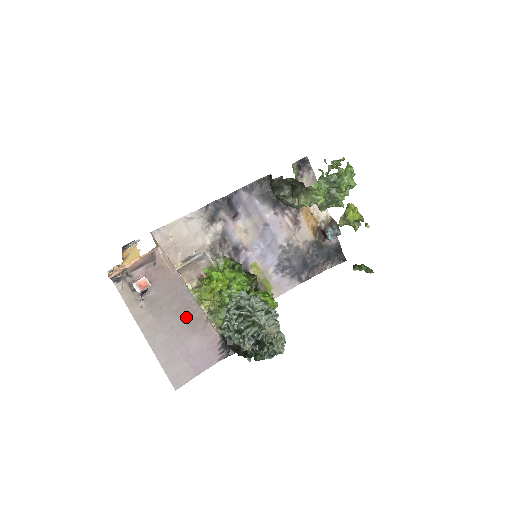
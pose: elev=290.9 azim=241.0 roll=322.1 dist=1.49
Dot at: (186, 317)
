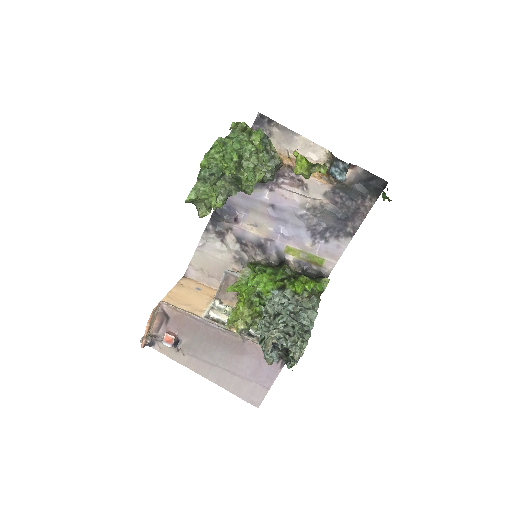
Dot at: (224, 345)
